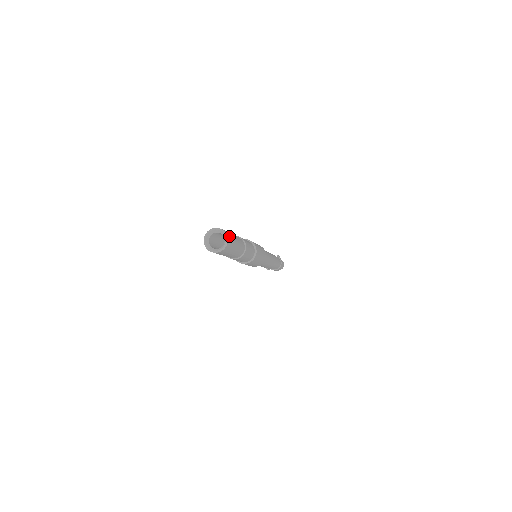
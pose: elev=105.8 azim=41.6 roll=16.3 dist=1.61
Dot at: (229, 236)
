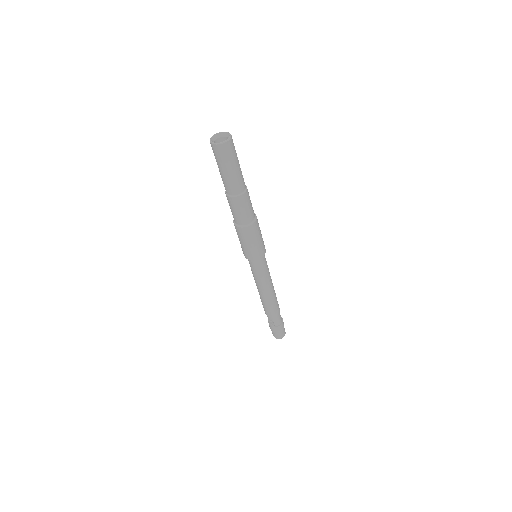
Dot at: occluded
